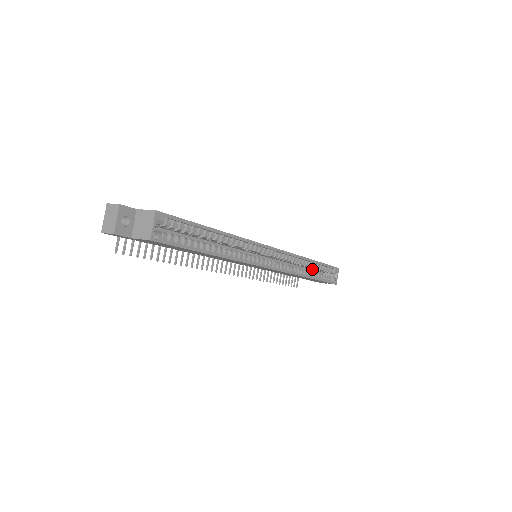
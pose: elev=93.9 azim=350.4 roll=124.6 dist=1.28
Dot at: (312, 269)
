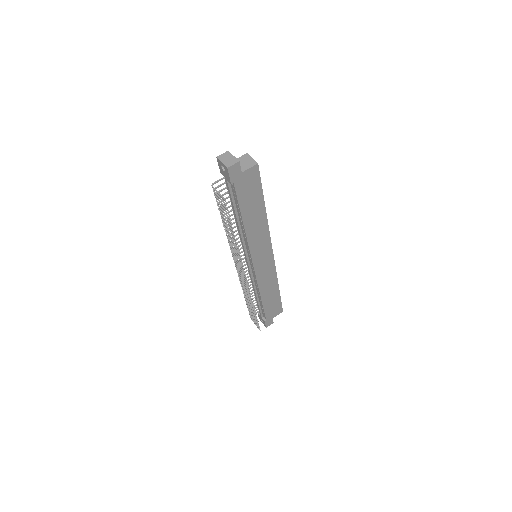
Dot at: occluded
